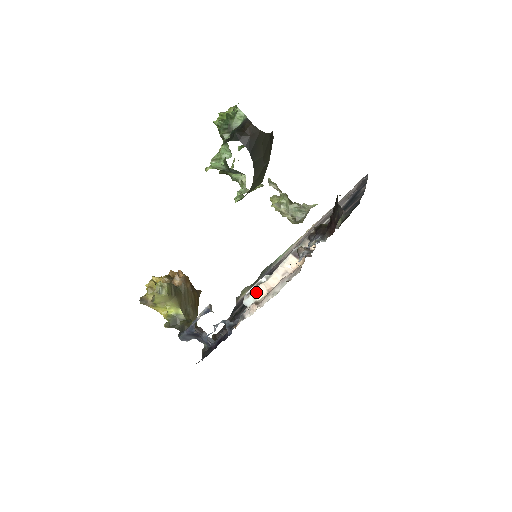
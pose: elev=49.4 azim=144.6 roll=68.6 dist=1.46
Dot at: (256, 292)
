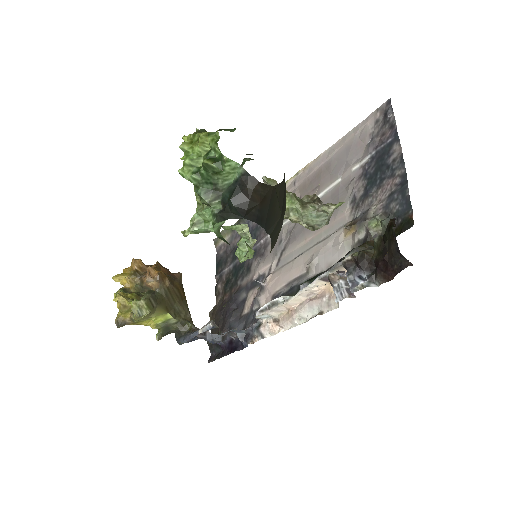
Dot at: (273, 311)
